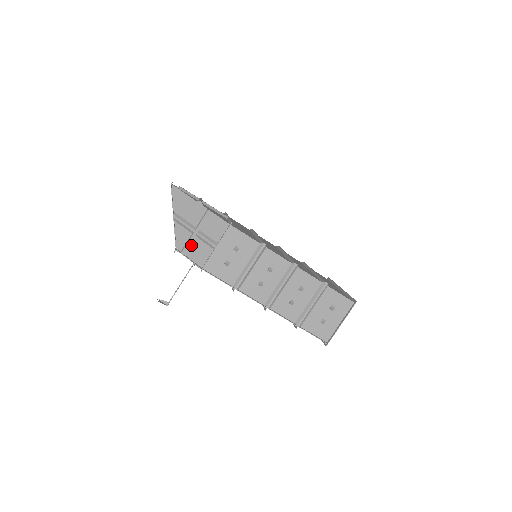
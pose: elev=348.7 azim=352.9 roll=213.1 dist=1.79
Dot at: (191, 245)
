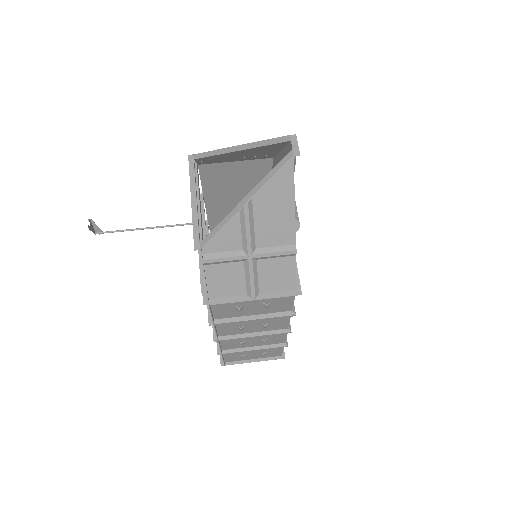
Dot at: (226, 262)
